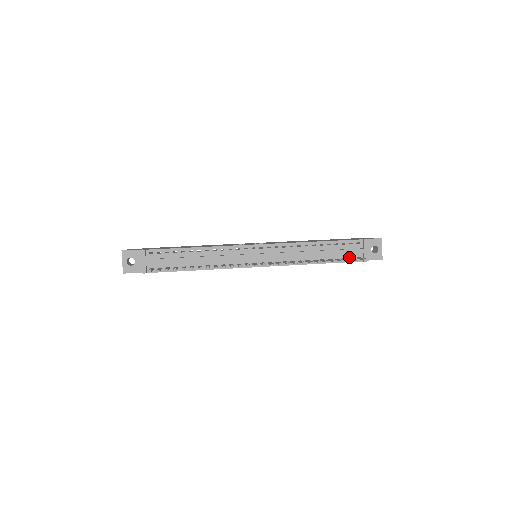
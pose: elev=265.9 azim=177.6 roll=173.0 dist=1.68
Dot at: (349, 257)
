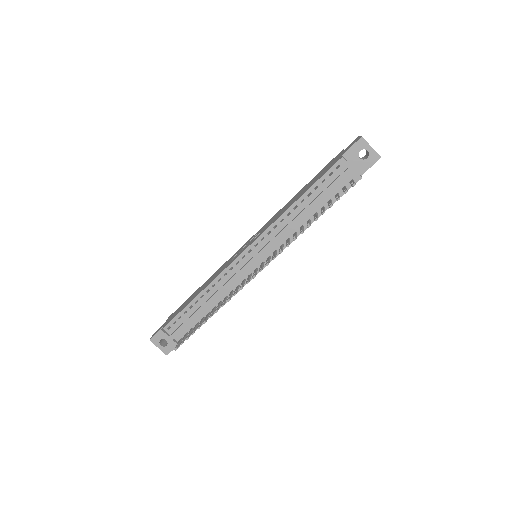
Dot at: (340, 189)
